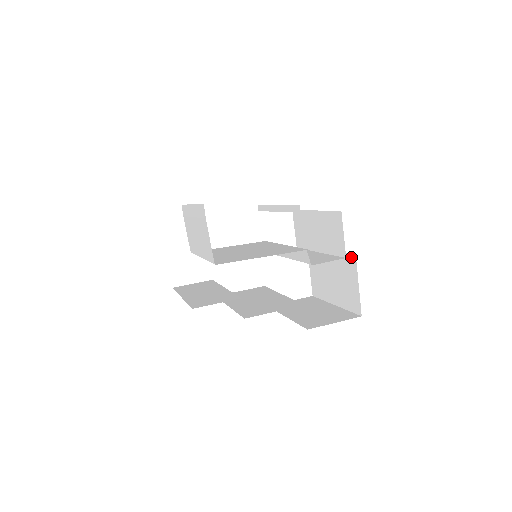
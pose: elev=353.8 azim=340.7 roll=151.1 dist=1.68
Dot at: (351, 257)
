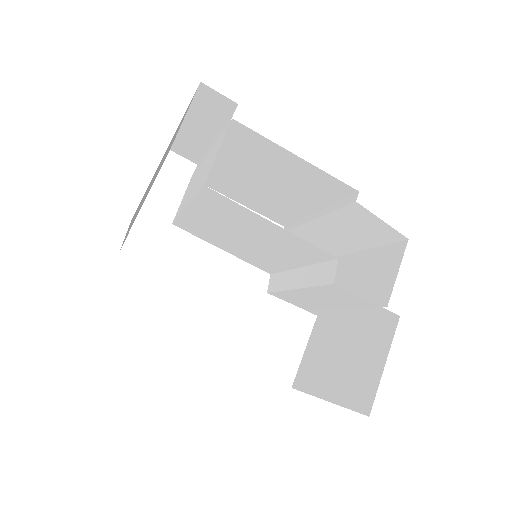
Dot at: (390, 320)
